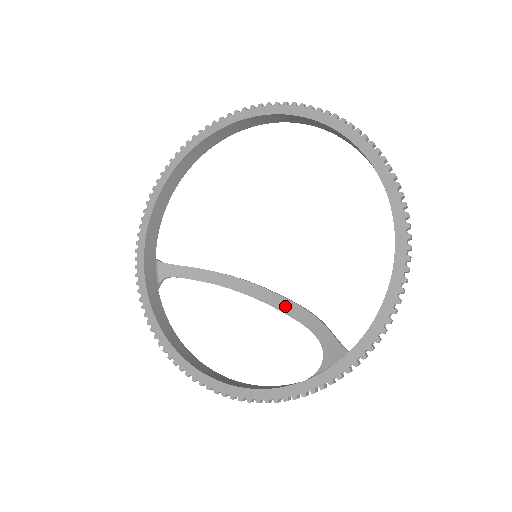
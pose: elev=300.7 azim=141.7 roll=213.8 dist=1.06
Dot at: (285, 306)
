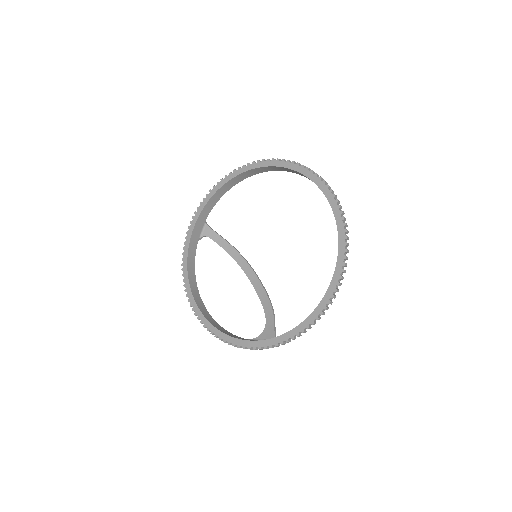
Dot at: (261, 292)
